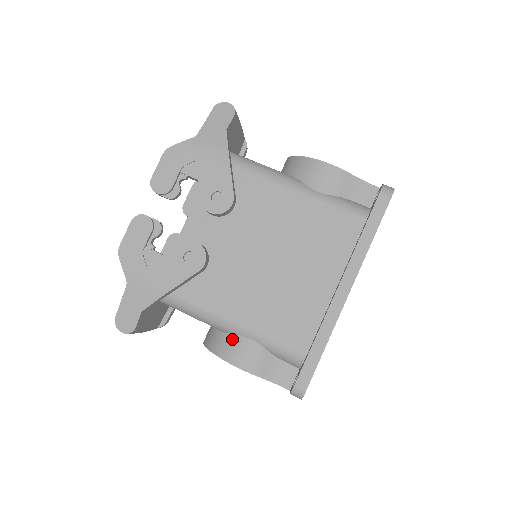
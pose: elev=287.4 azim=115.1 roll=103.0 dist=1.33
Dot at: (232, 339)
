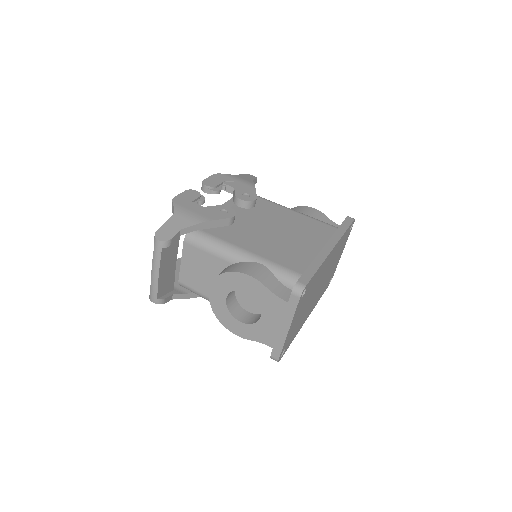
Dot at: (245, 263)
